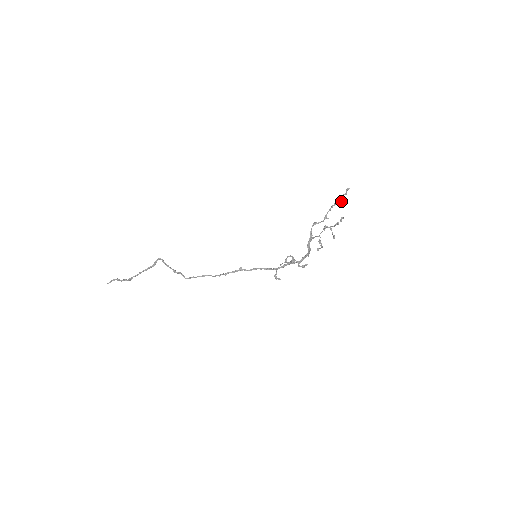
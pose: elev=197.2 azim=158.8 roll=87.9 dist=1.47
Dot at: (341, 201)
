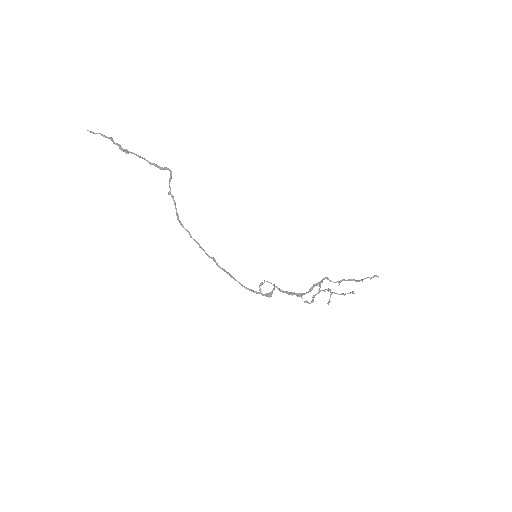
Dot at: occluded
